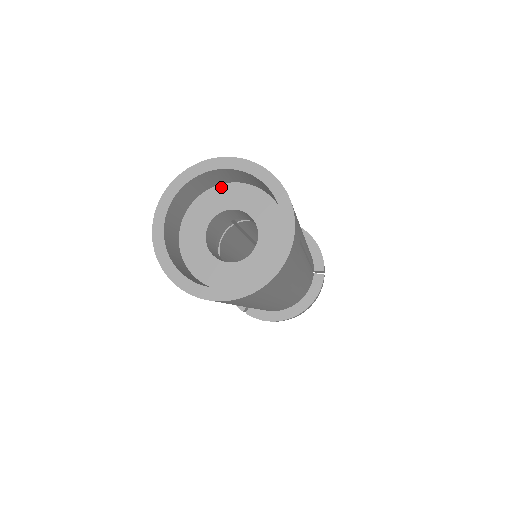
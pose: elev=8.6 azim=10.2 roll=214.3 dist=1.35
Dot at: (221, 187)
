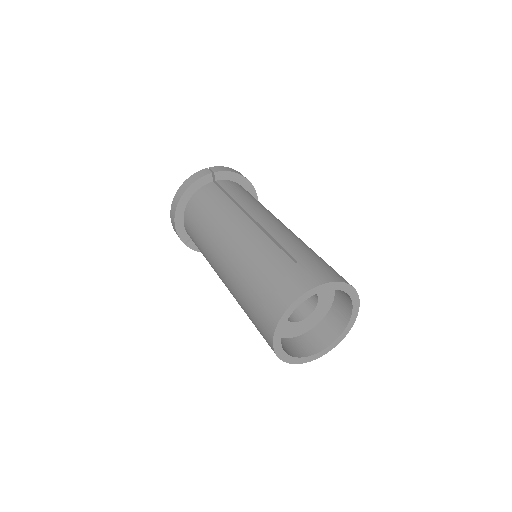
Dot at: occluded
